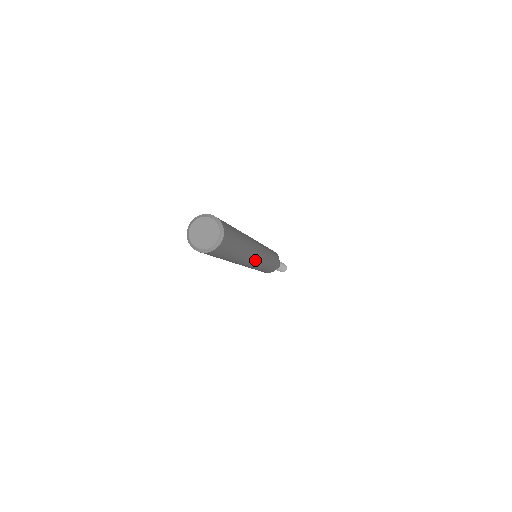
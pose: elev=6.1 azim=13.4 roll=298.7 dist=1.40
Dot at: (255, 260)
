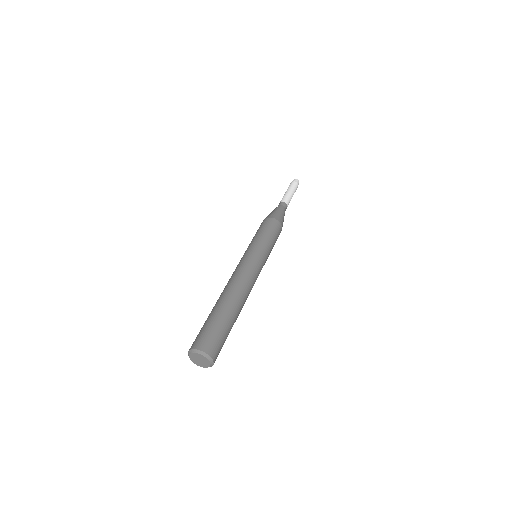
Dot at: occluded
